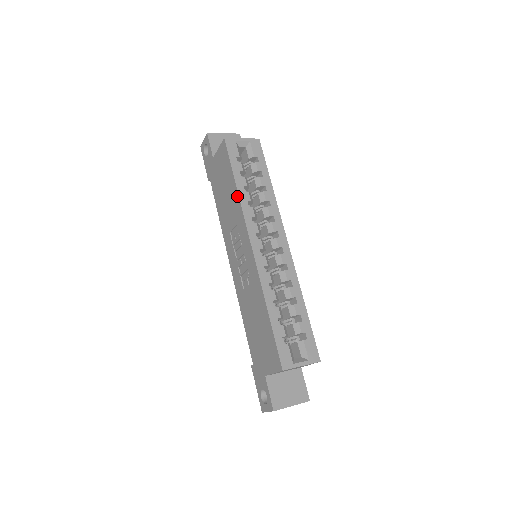
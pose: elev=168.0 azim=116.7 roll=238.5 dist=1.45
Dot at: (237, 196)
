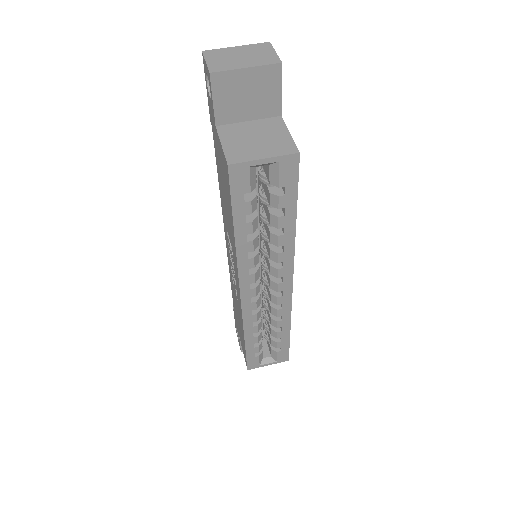
Dot at: (234, 243)
